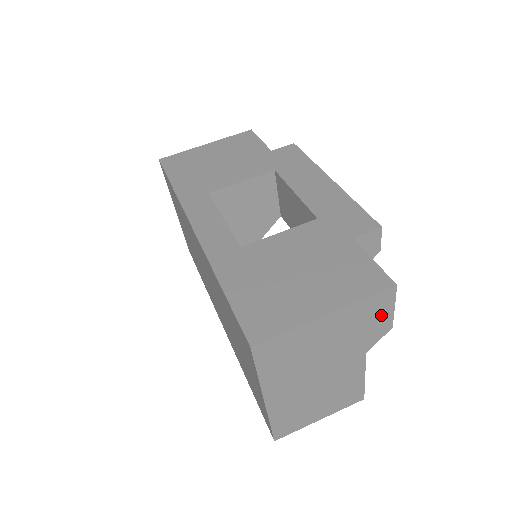
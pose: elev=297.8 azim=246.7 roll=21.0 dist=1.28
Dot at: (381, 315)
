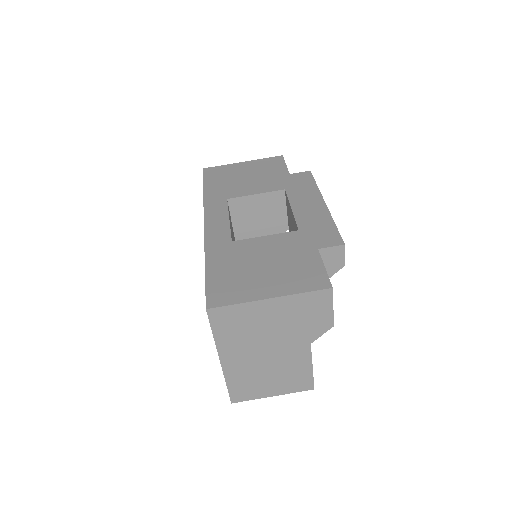
Dot at: (321, 312)
